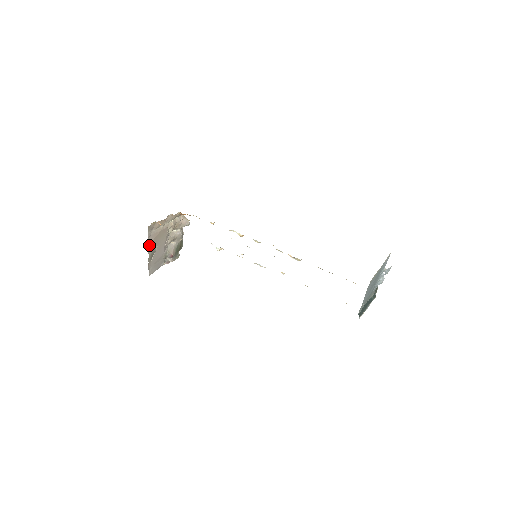
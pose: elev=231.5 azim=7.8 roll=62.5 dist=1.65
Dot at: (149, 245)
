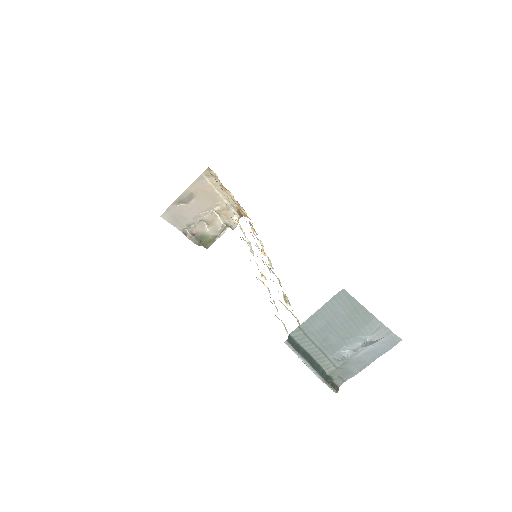
Dot at: (191, 187)
